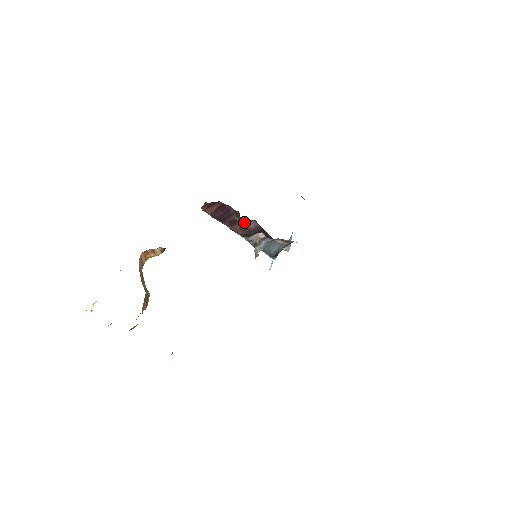
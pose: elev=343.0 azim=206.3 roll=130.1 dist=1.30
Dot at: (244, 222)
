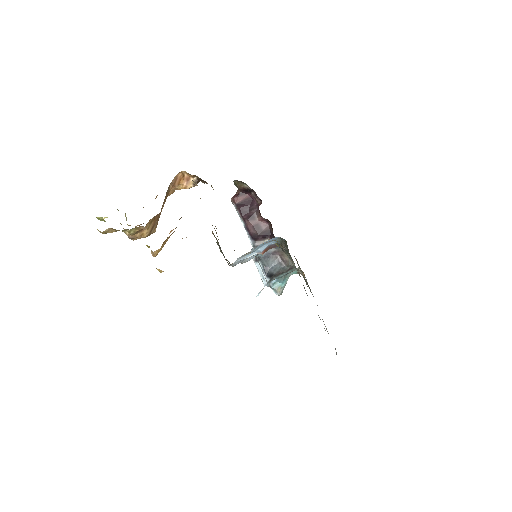
Dot at: (259, 221)
